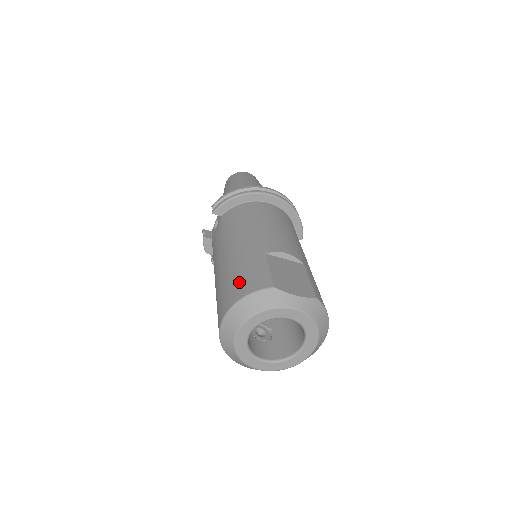
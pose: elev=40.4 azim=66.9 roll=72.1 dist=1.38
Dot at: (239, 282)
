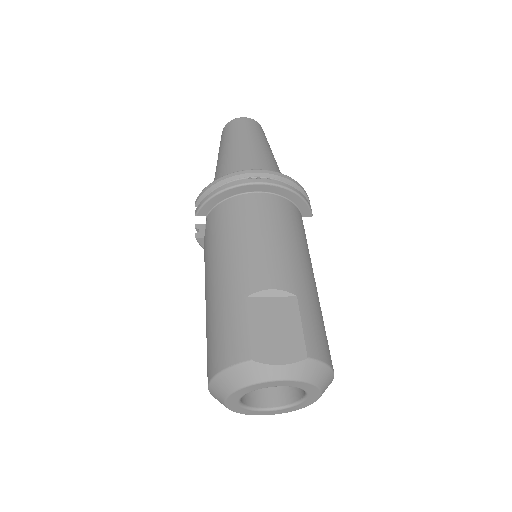
Dot at: (217, 344)
